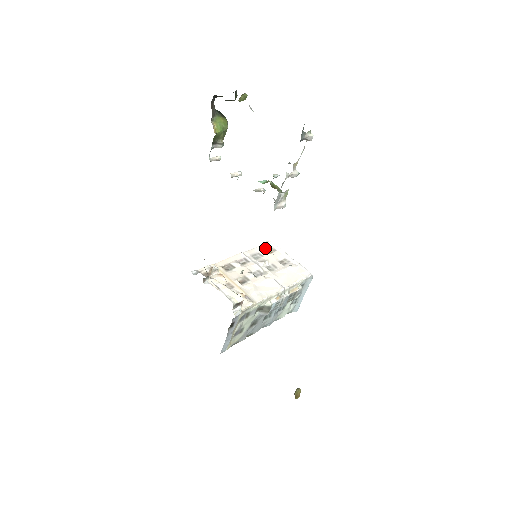
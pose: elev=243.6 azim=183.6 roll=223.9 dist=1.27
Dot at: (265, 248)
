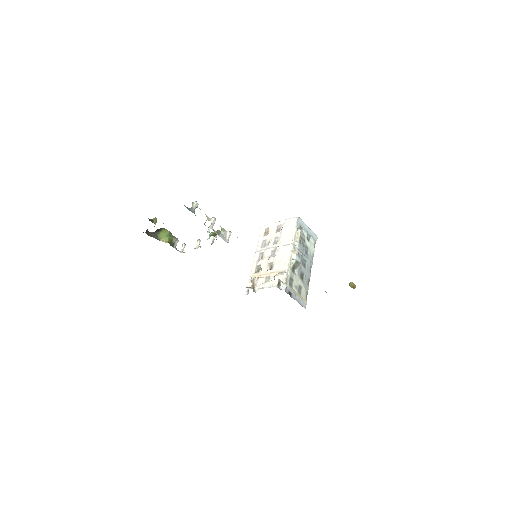
Dot at: (263, 234)
